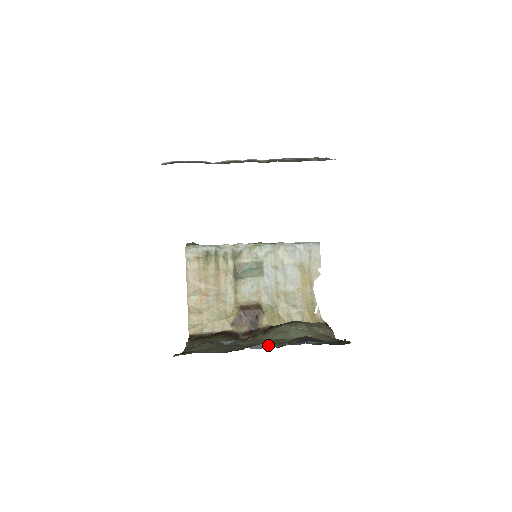
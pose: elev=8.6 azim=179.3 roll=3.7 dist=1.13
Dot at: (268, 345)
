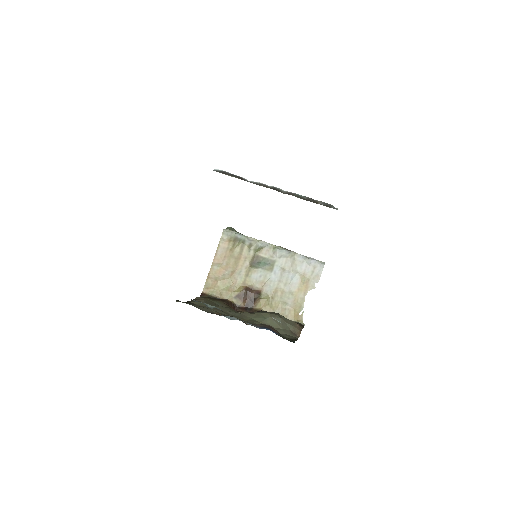
Dot at: occluded
